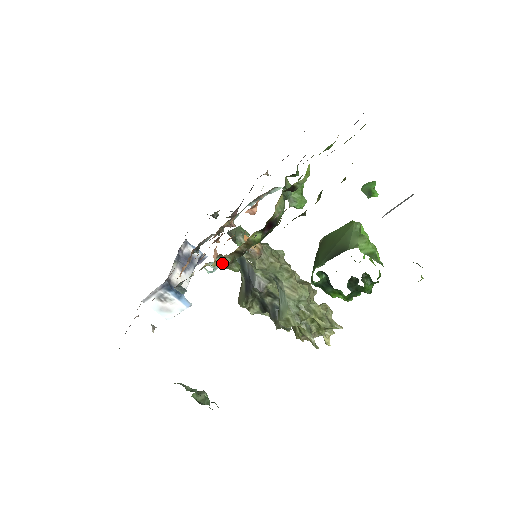
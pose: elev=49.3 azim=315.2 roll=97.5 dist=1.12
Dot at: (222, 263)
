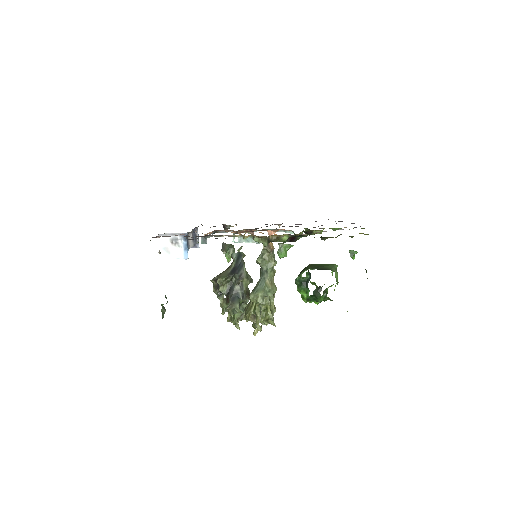
Dot at: (247, 241)
